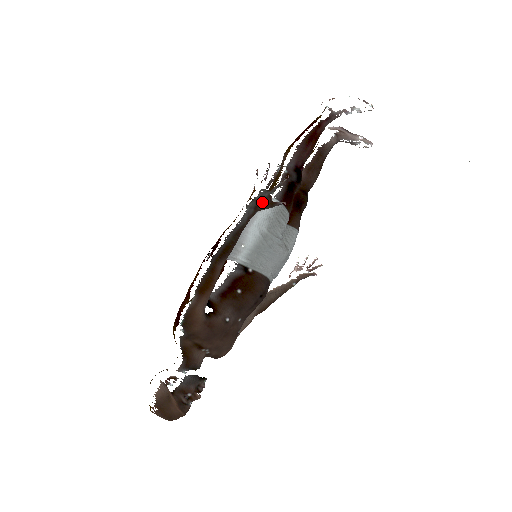
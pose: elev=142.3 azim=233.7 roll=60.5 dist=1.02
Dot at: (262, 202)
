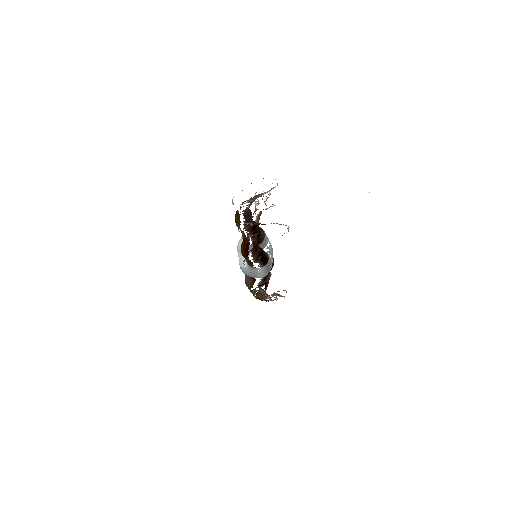
Dot at: occluded
